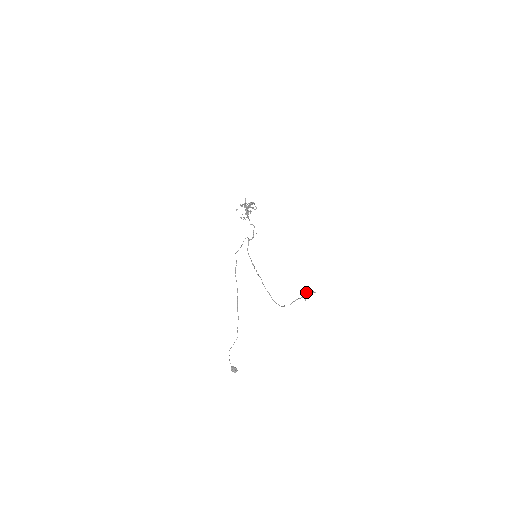
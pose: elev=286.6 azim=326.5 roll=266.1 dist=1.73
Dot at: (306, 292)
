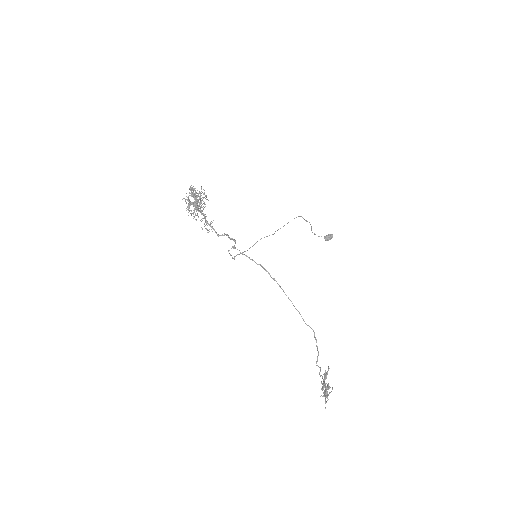
Dot at: occluded
